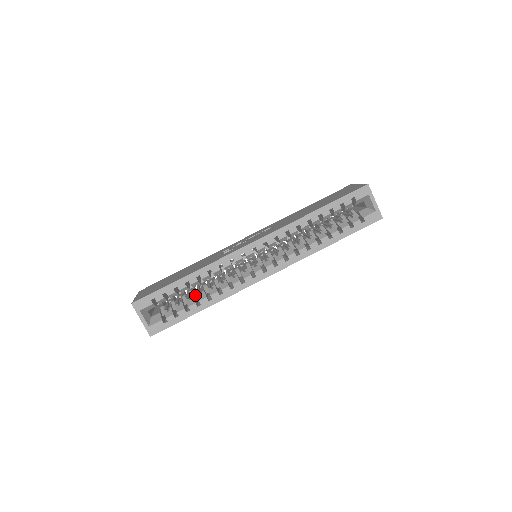
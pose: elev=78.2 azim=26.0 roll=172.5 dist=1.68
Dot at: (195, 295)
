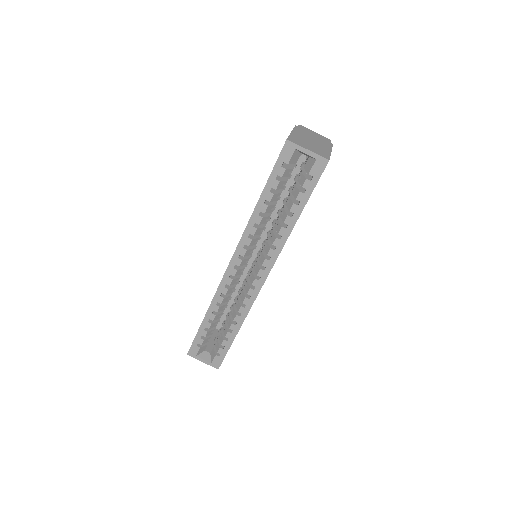
Dot at: occluded
